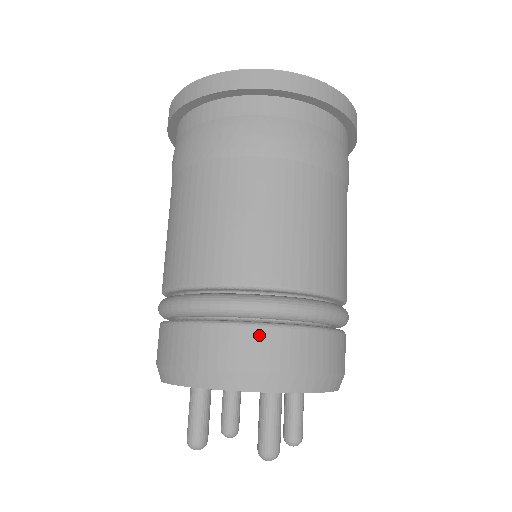
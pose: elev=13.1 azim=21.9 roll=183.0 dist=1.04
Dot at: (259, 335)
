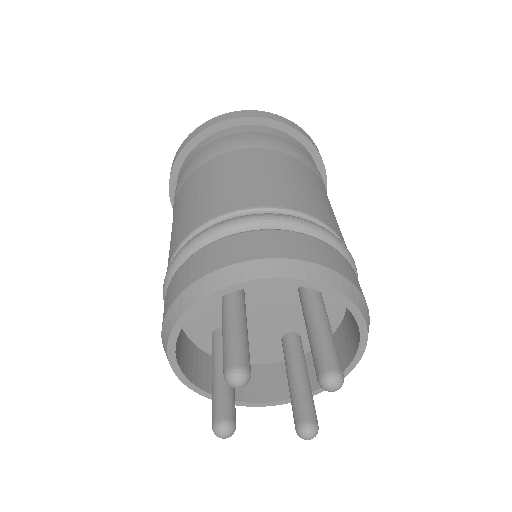
Dot at: (178, 275)
